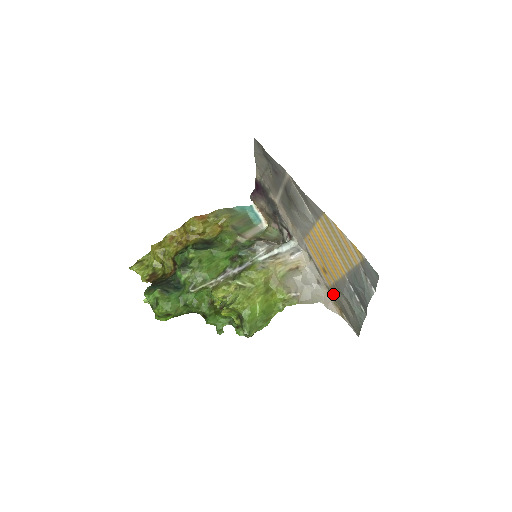
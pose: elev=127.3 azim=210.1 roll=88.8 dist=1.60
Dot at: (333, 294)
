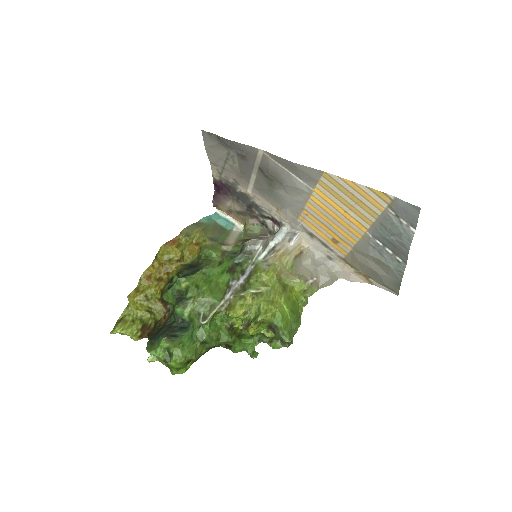
Dot at: (353, 262)
